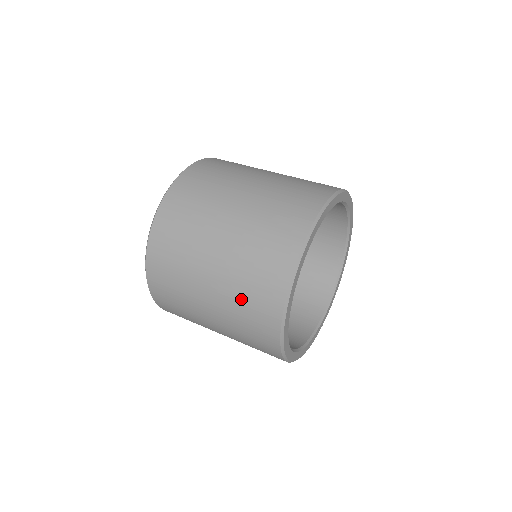
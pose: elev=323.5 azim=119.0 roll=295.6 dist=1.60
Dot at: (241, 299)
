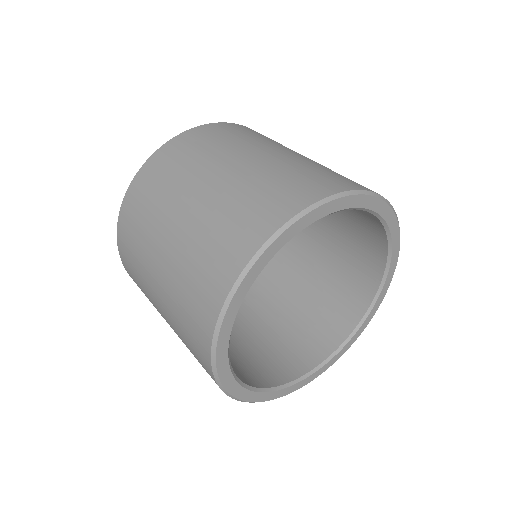
Dot at: occluded
